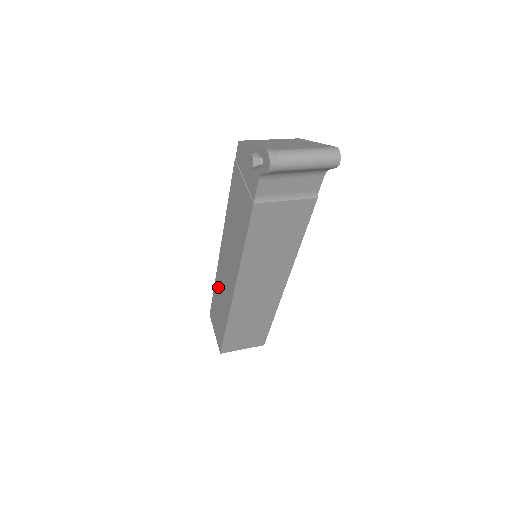
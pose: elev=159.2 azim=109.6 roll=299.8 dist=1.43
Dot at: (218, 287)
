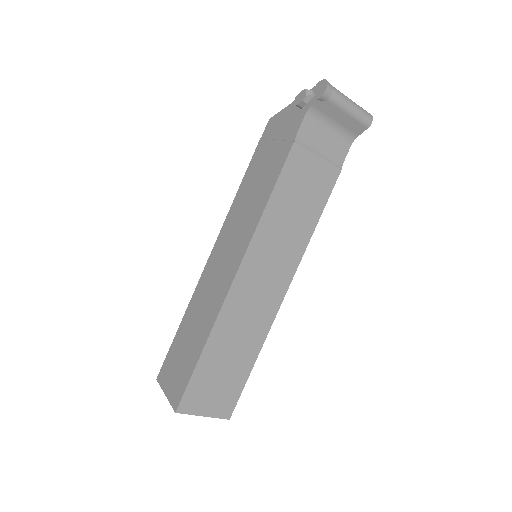
Dot at: (193, 310)
